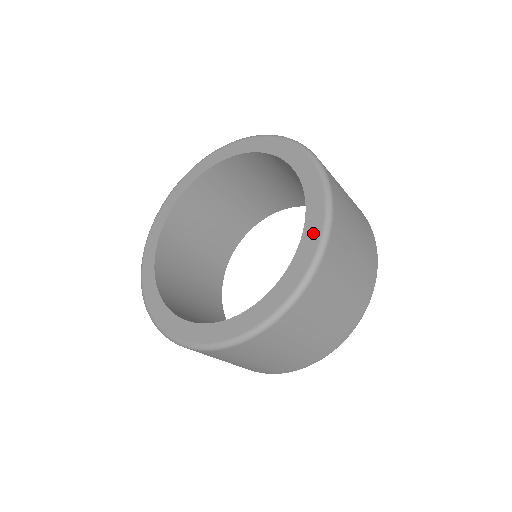
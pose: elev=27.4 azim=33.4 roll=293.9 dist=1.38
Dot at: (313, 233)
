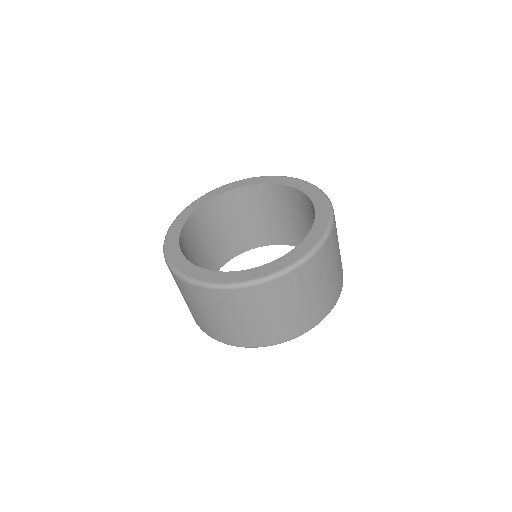
Dot at: (301, 251)
